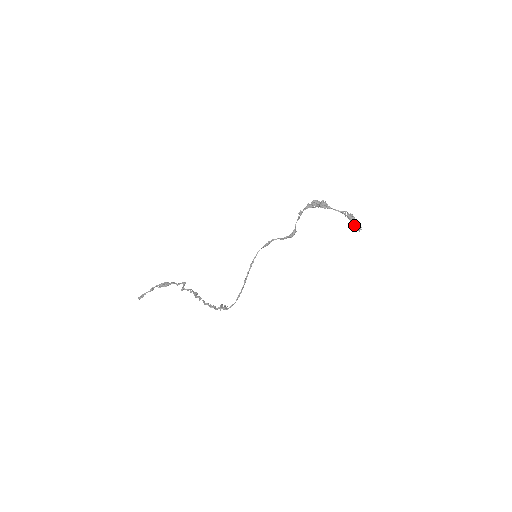
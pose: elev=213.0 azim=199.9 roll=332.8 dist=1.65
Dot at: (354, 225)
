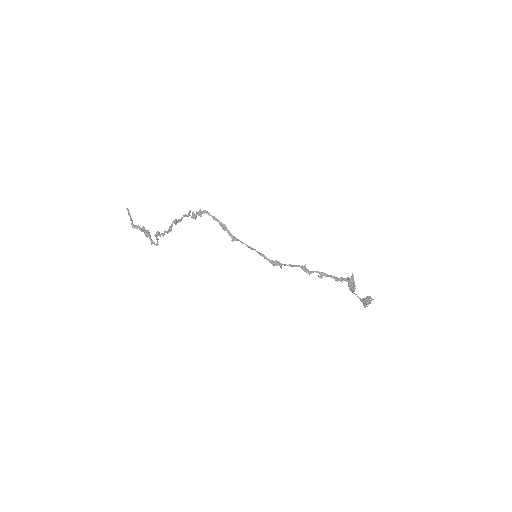
Dot at: (367, 298)
